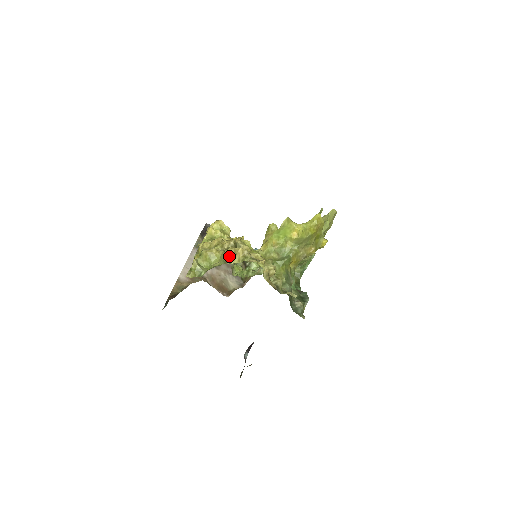
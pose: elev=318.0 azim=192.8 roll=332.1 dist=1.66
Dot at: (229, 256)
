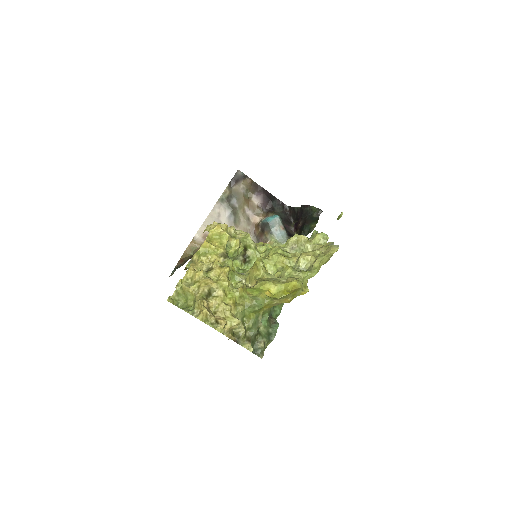
Dot at: (198, 307)
